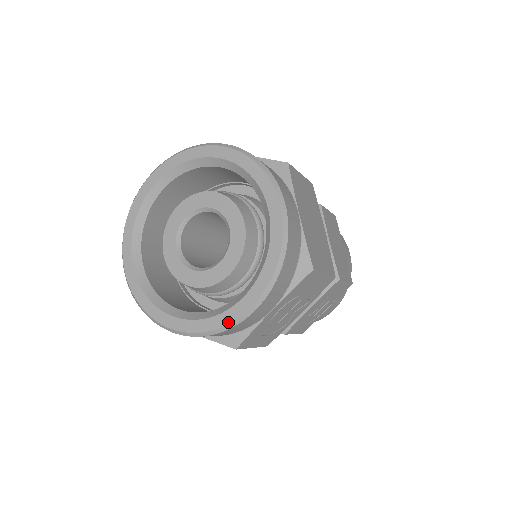
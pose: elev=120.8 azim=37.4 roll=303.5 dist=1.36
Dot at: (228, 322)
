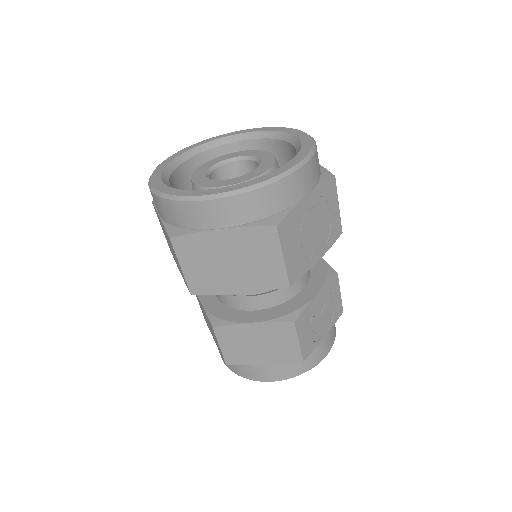
Dot at: (277, 174)
